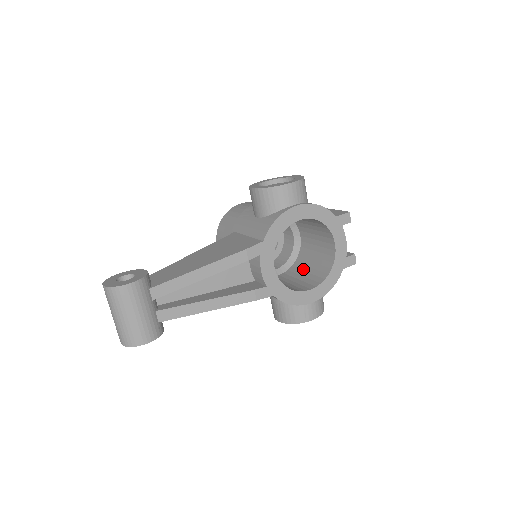
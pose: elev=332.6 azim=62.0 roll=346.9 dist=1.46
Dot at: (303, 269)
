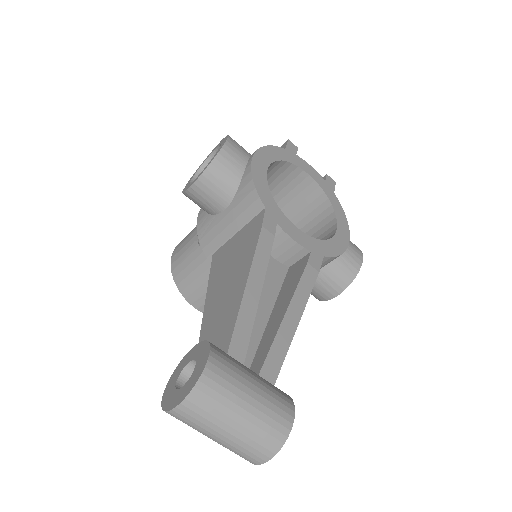
Dot at: occluded
